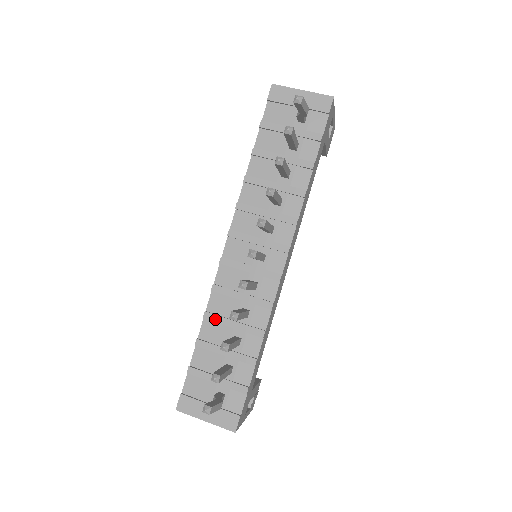
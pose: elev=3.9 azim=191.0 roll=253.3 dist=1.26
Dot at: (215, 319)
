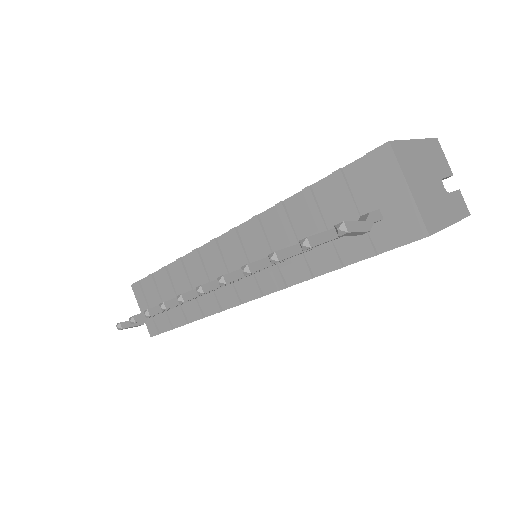
Dot at: (182, 271)
